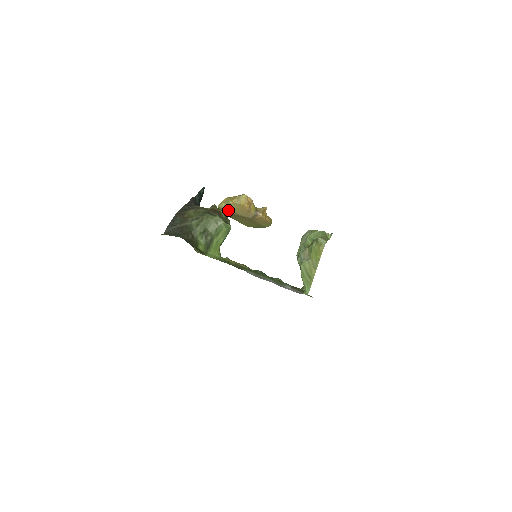
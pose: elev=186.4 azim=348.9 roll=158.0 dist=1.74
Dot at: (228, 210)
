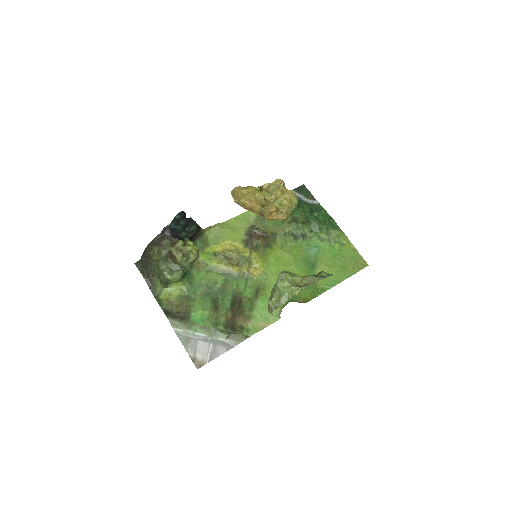
Dot at: occluded
